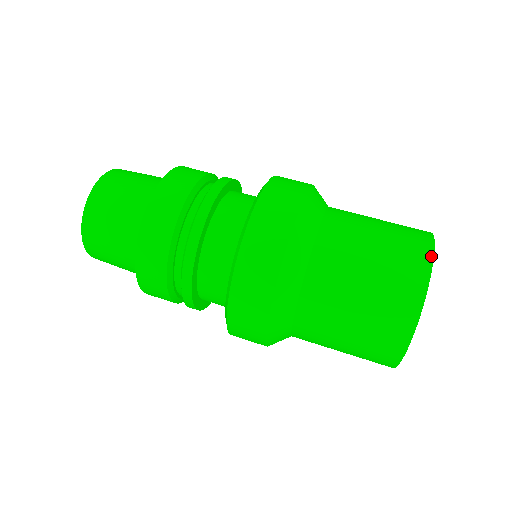
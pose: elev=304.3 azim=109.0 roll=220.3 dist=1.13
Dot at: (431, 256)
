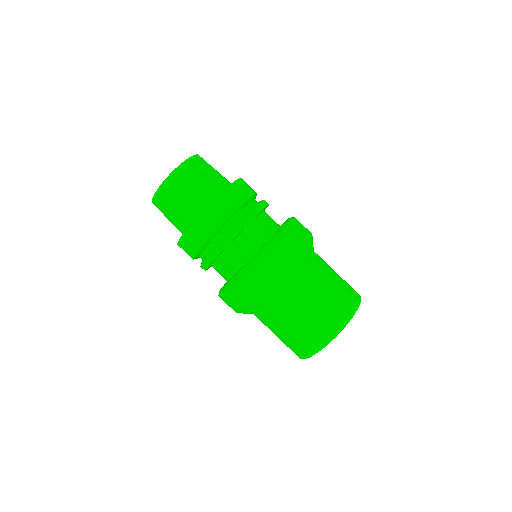
Dot at: (306, 357)
